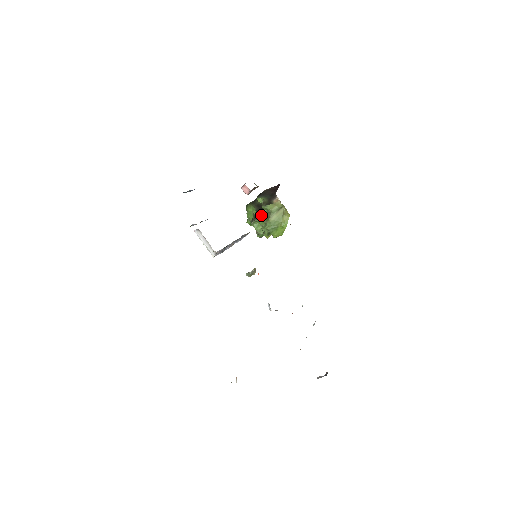
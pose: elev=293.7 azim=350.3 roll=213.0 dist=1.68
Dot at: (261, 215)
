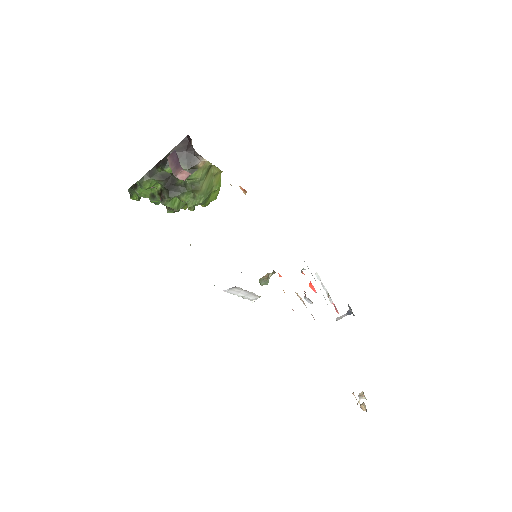
Dot at: (179, 189)
